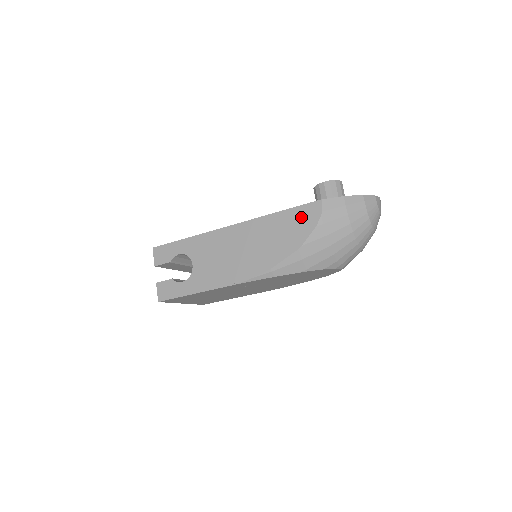
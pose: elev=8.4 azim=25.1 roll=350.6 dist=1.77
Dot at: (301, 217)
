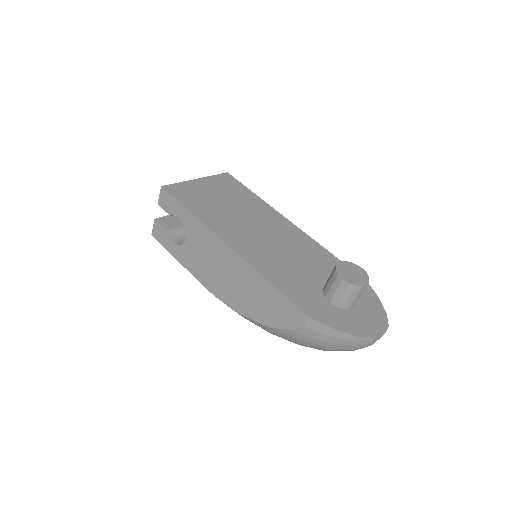
Dot at: (285, 309)
